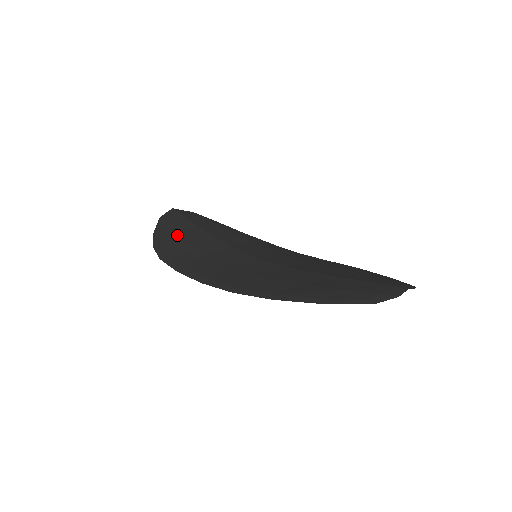
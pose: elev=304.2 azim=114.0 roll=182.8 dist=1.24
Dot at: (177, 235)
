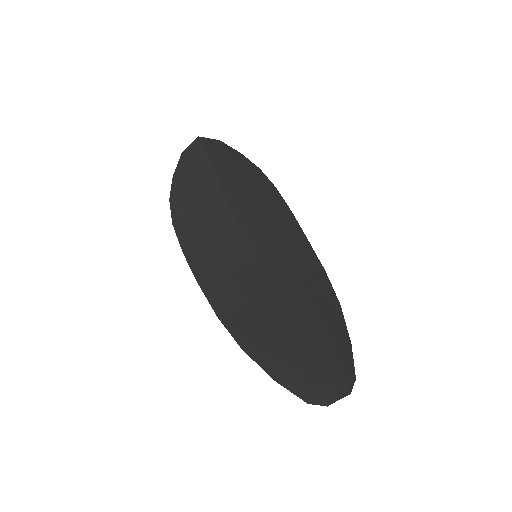
Dot at: (193, 192)
